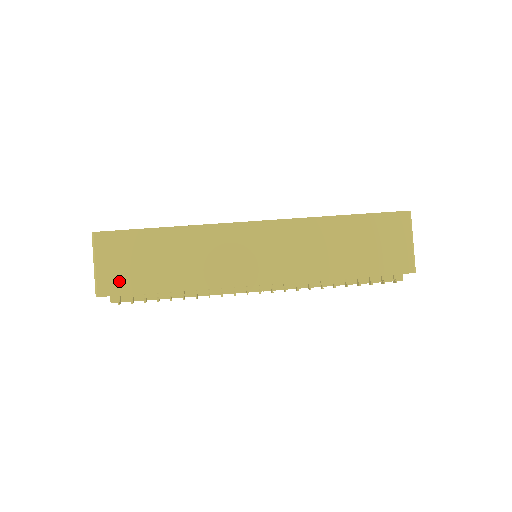
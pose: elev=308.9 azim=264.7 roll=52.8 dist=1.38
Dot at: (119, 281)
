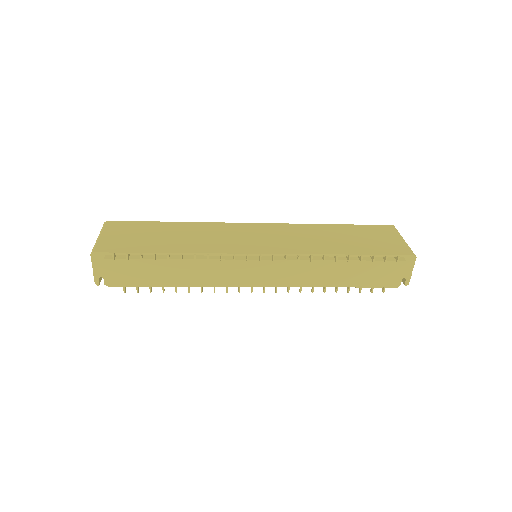
Dot at: (119, 245)
